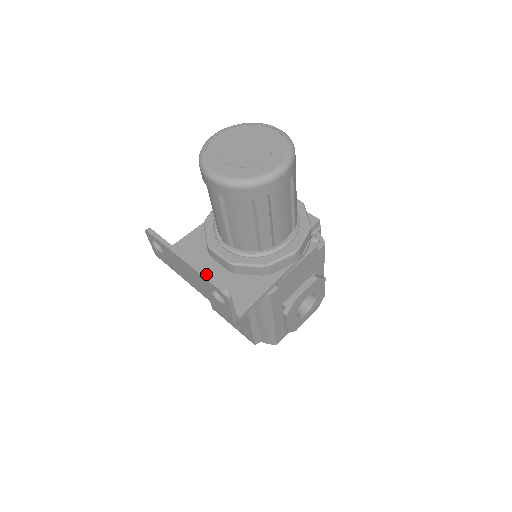
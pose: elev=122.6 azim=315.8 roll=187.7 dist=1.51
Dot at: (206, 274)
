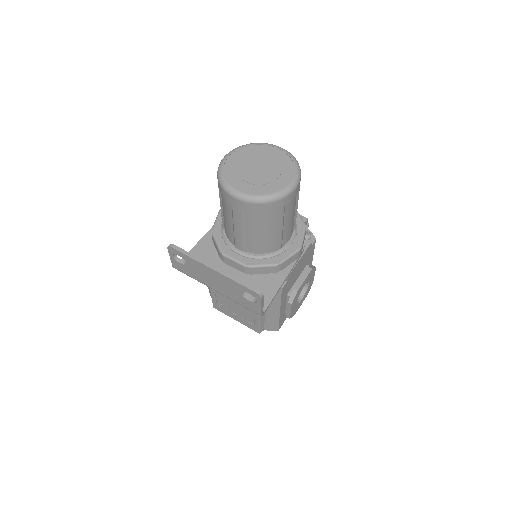
Dot at: (238, 279)
